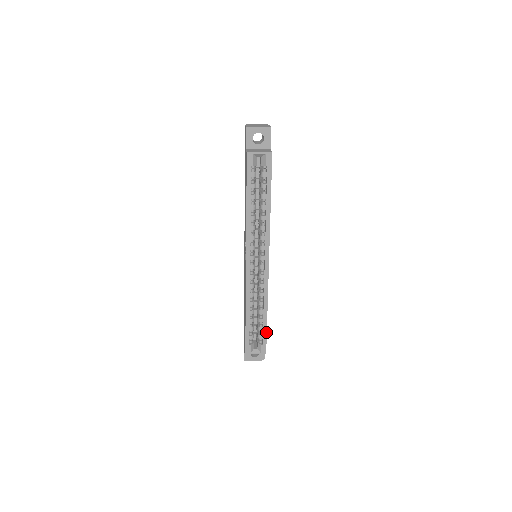
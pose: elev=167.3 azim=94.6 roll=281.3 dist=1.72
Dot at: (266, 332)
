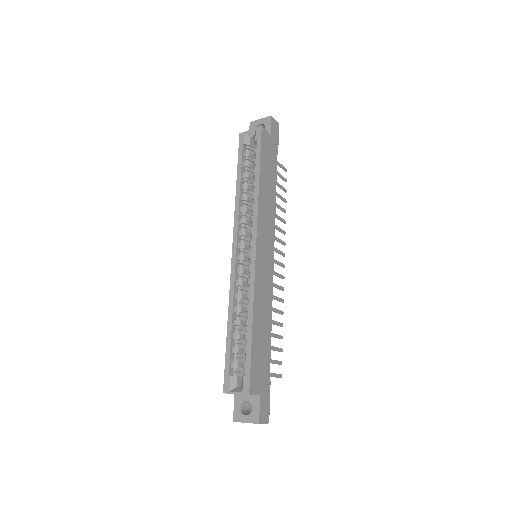
Dot at: (250, 354)
